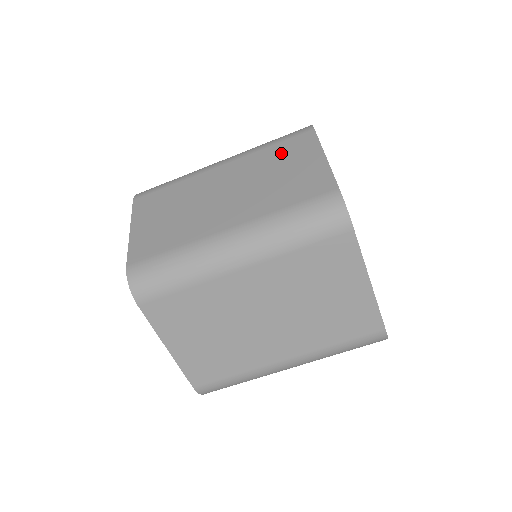
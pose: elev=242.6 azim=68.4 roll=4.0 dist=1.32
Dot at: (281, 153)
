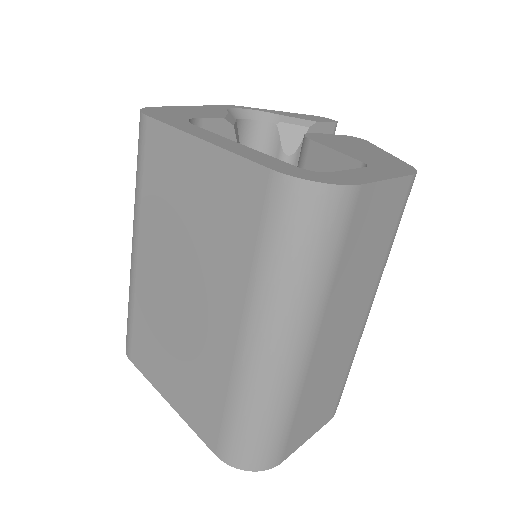
Dot at: occluded
